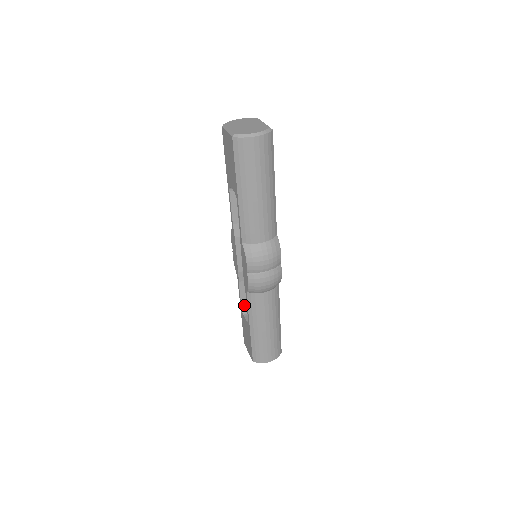
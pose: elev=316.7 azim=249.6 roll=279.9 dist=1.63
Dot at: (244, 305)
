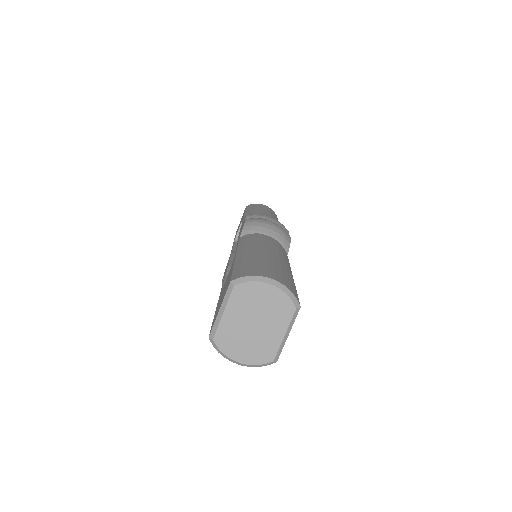
Dot at: occluded
